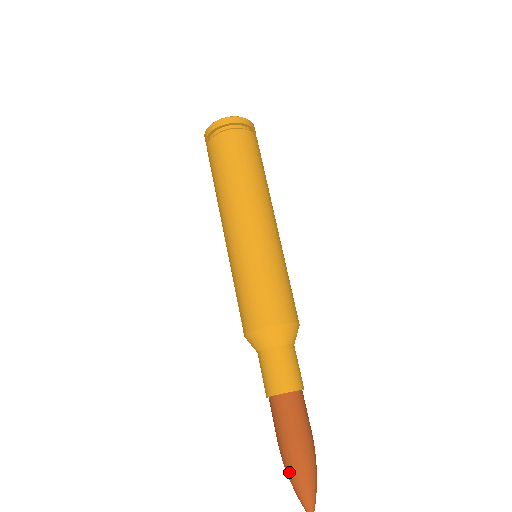
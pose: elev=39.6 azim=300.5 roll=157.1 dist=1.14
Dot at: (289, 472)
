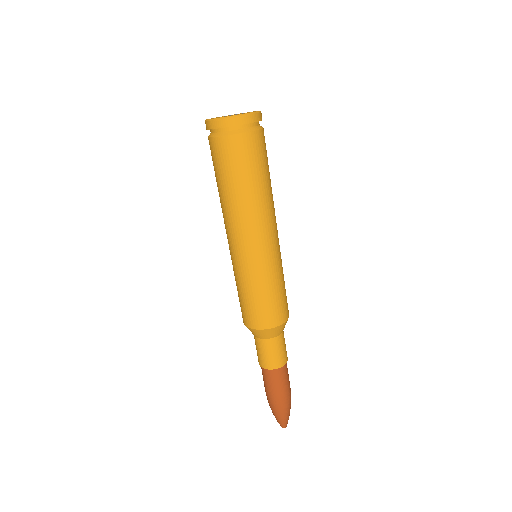
Dot at: occluded
